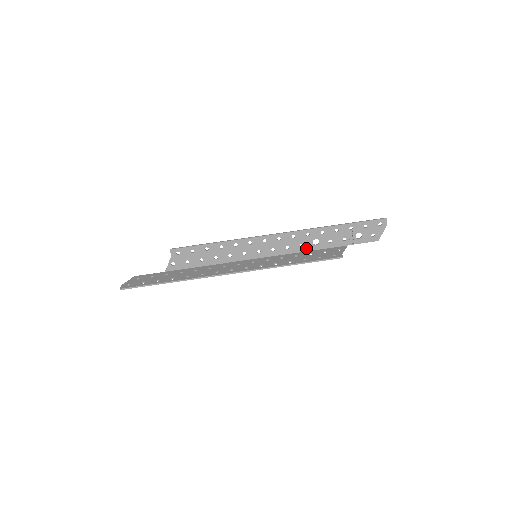
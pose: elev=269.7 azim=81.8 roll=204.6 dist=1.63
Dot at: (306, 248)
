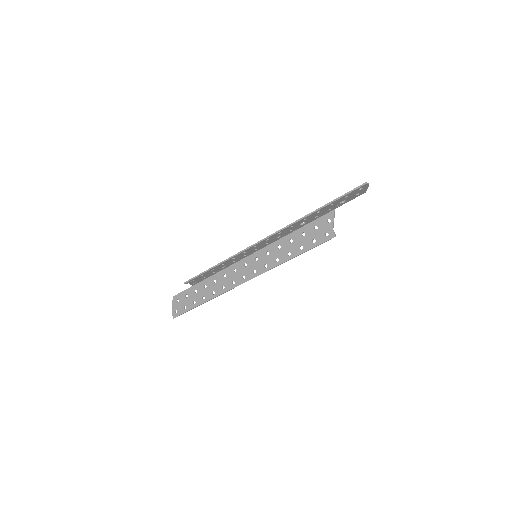
Dot at: (296, 229)
